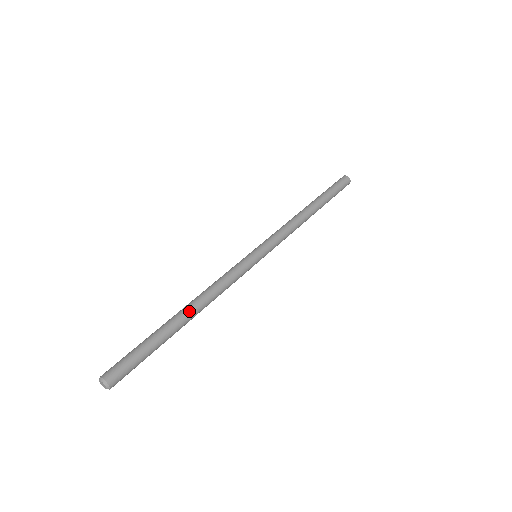
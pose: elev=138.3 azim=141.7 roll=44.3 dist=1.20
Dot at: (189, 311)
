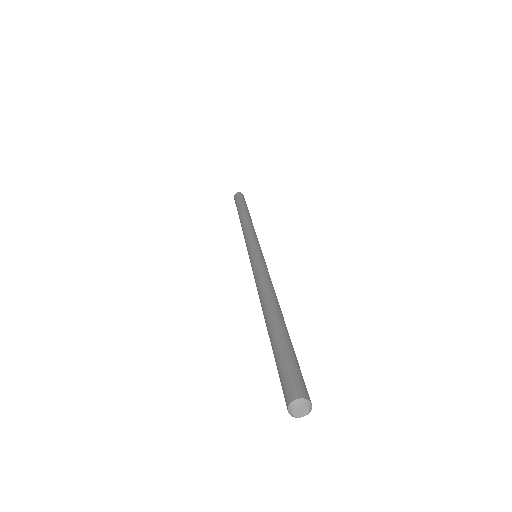
Dot at: occluded
